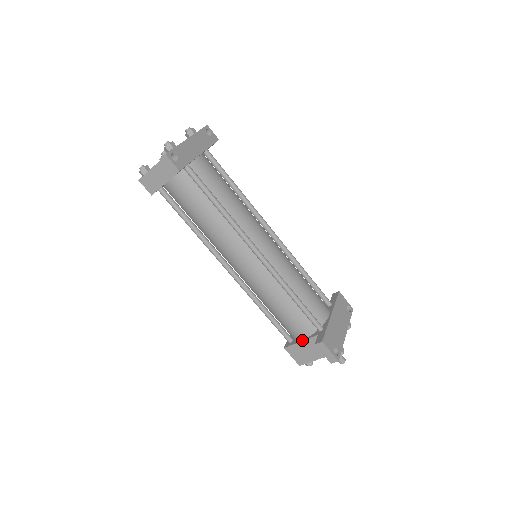
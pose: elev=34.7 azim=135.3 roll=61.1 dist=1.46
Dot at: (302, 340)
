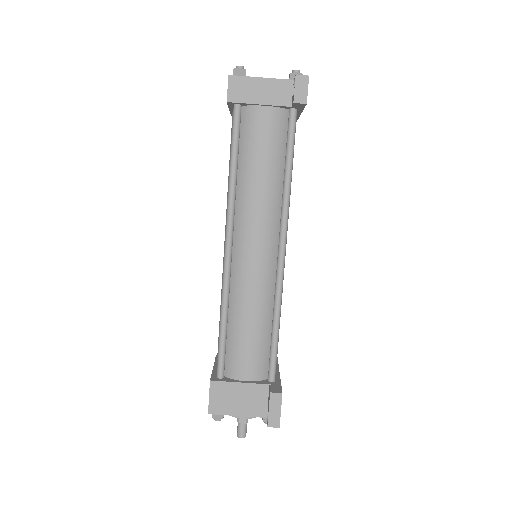
Dot at: (243, 381)
